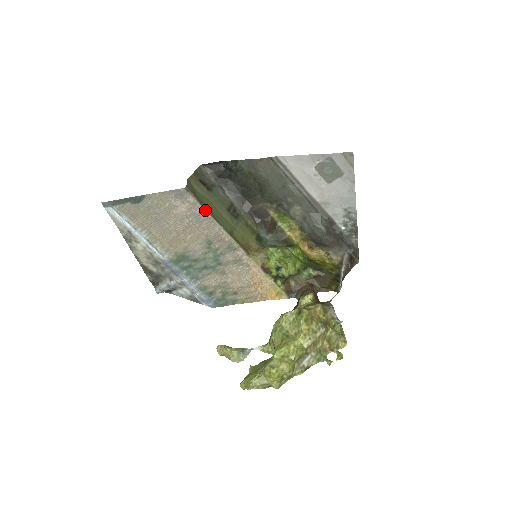
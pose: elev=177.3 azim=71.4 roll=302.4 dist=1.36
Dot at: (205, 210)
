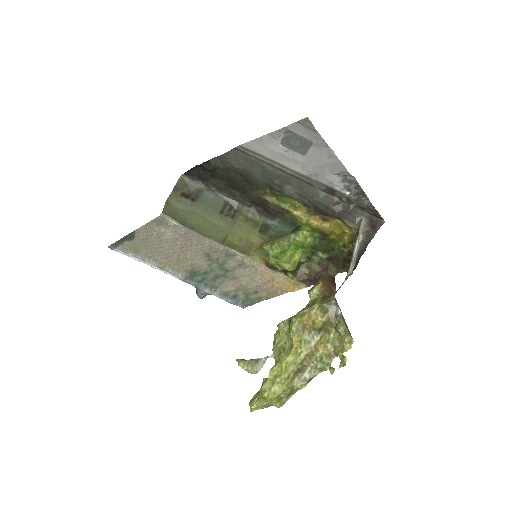
Dot at: (188, 229)
